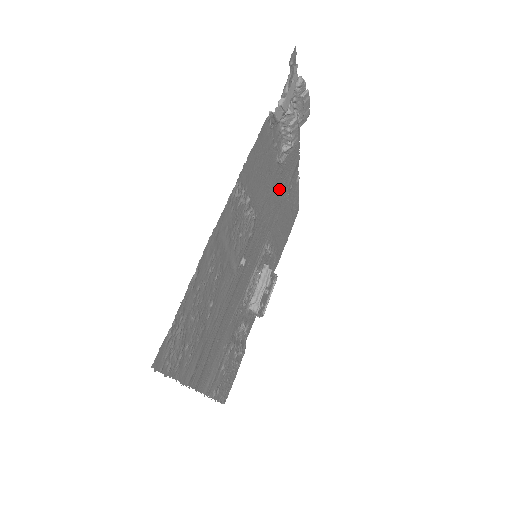
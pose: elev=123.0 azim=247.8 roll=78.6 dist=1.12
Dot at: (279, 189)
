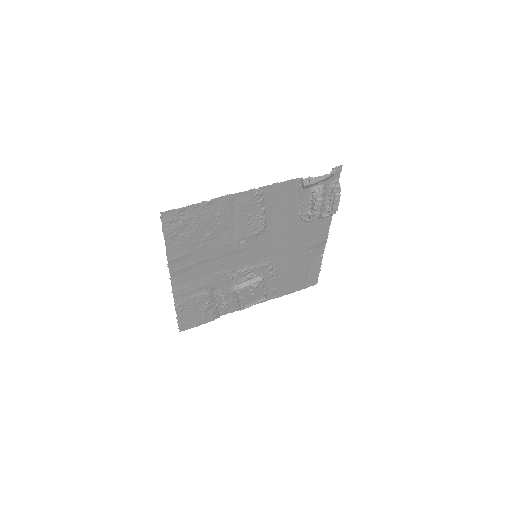
Dot at: (297, 238)
